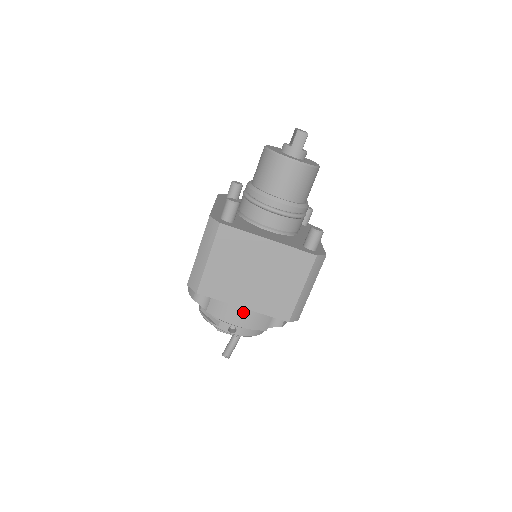
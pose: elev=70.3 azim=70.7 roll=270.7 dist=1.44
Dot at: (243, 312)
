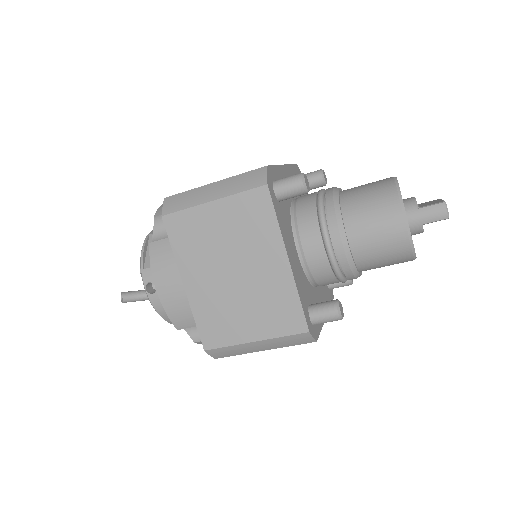
Dot at: (178, 288)
